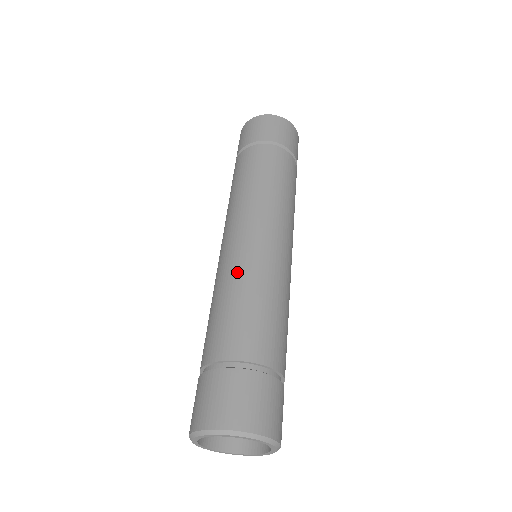
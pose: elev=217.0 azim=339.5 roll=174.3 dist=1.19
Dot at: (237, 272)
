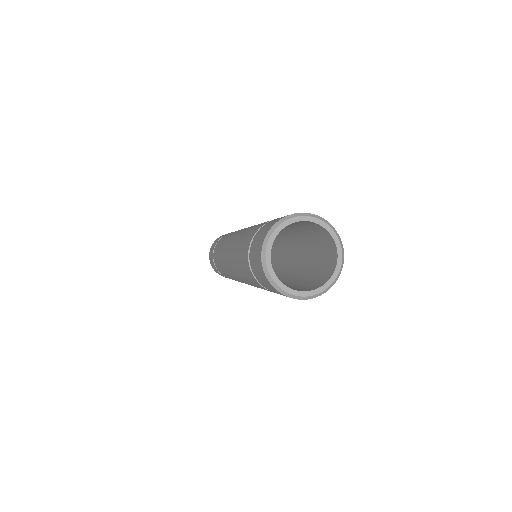
Dot at: occluded
